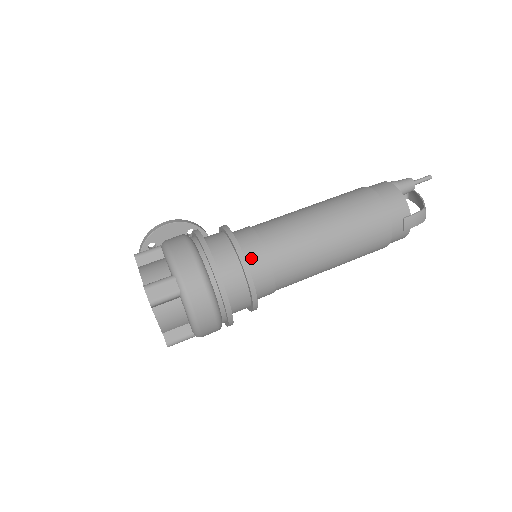
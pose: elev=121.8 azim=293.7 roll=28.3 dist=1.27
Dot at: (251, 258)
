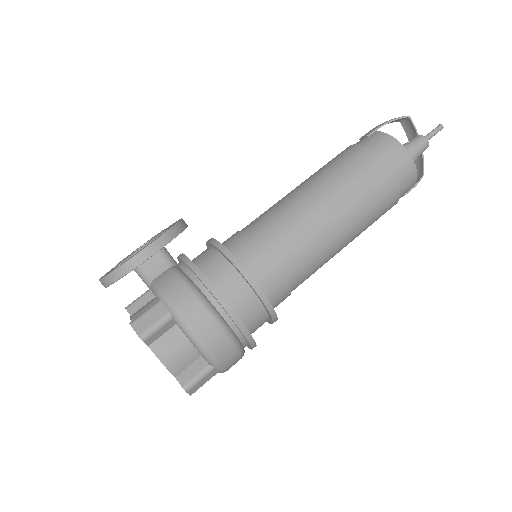
Dot at: (276, 303)
